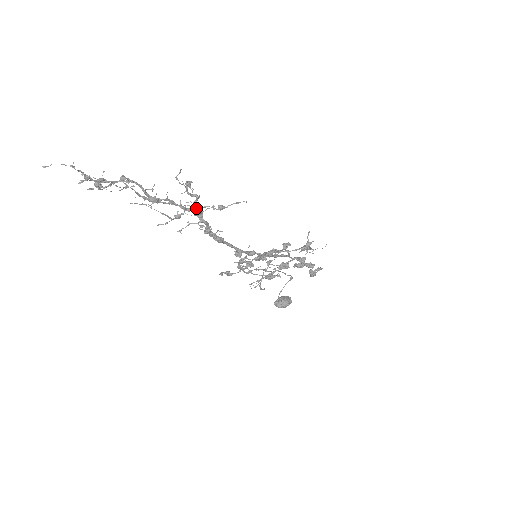
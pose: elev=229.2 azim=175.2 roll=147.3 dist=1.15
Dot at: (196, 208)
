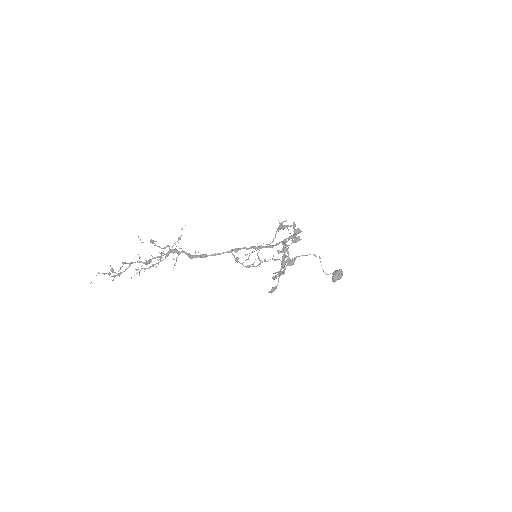
Dot at: (171, 250)
